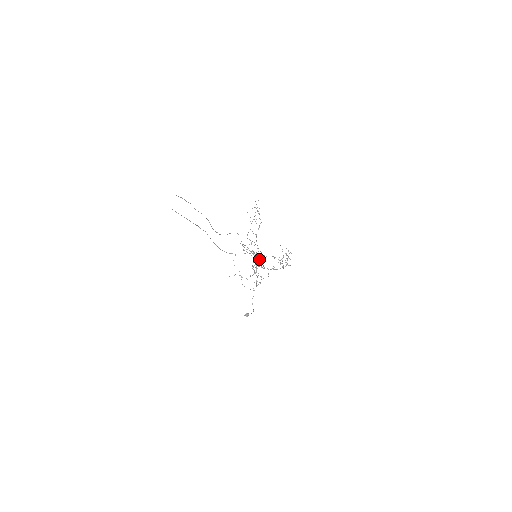
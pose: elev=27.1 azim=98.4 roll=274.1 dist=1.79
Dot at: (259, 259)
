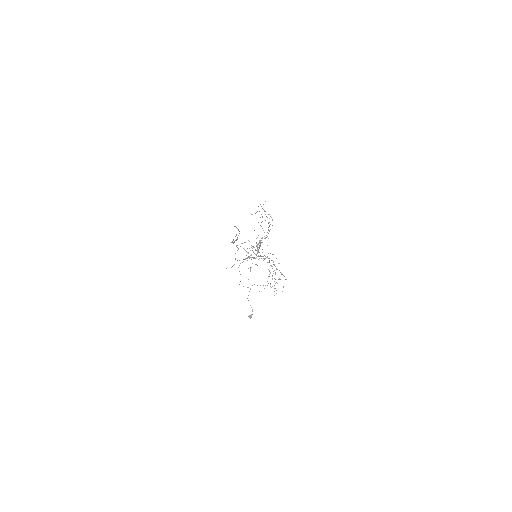
Dot at: occluded
